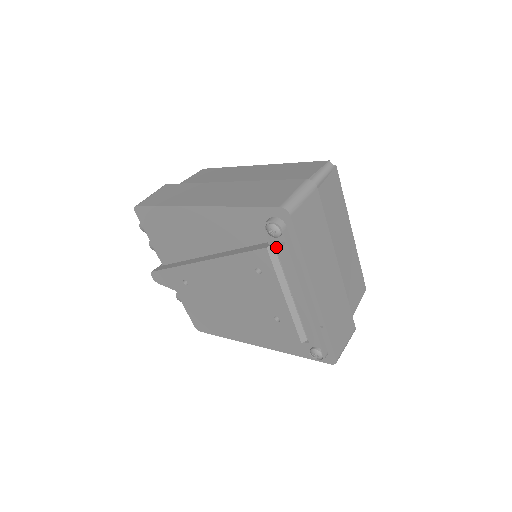
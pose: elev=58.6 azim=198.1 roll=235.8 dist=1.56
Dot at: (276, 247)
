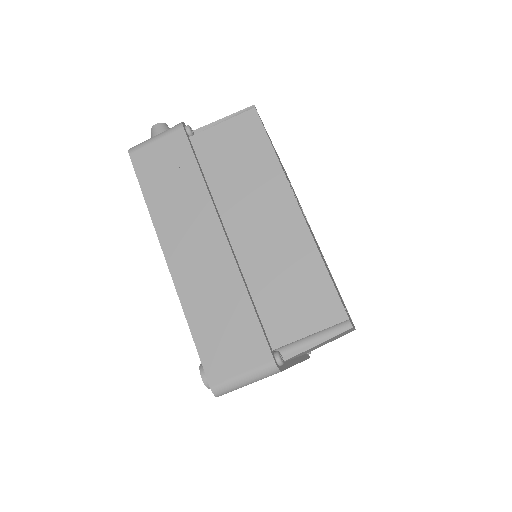
Dot at: occluded
